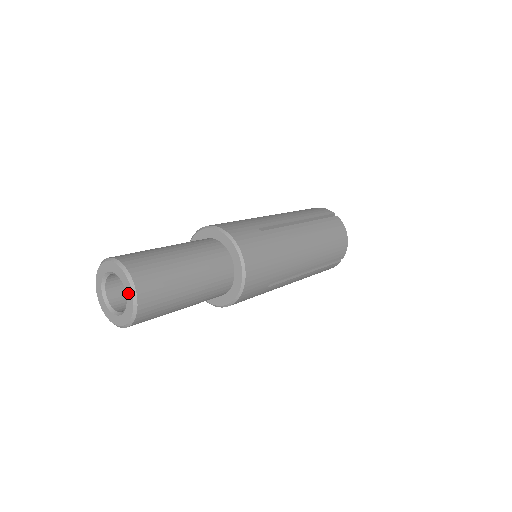
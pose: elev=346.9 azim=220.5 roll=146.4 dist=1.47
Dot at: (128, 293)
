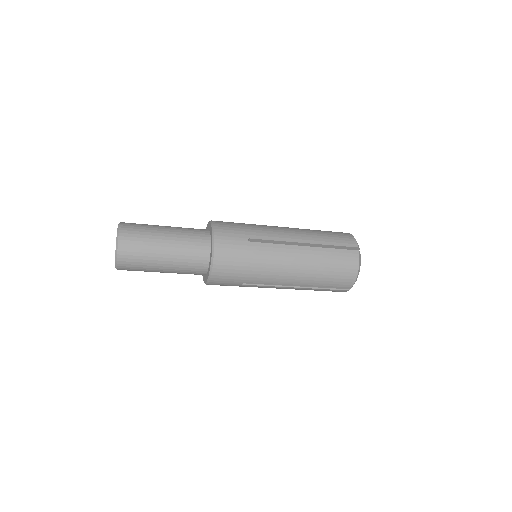
Dot at: (115, 251)
